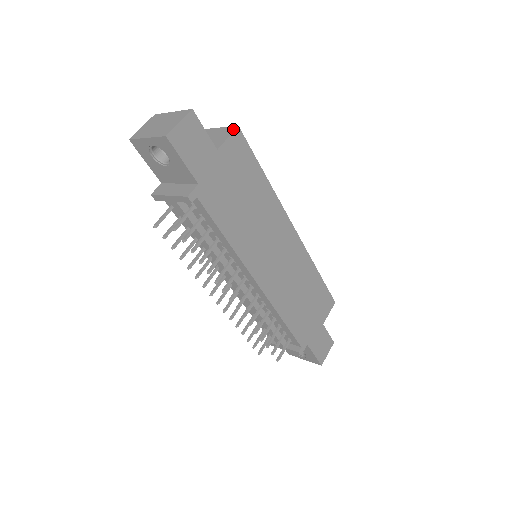
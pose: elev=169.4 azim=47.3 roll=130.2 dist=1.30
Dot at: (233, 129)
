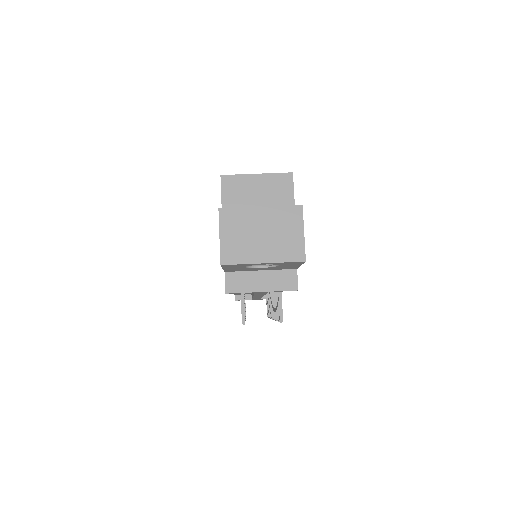
Dot at: (290, 179)
